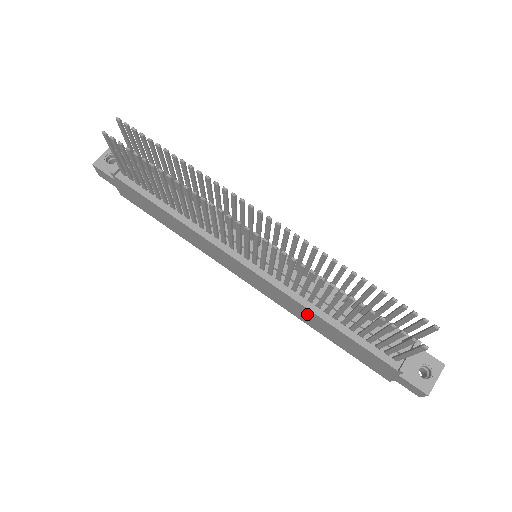
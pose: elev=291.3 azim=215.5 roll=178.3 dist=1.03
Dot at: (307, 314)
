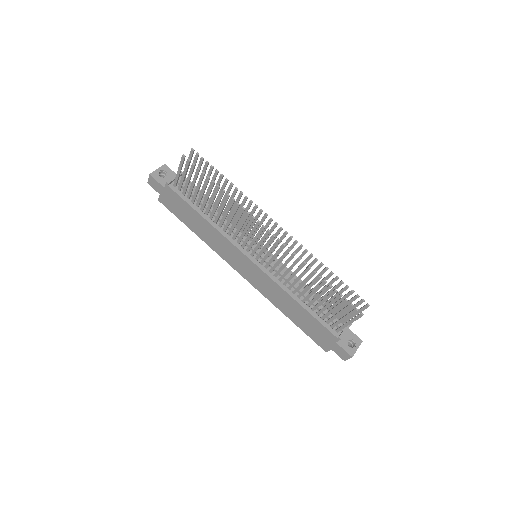
Dot at: (284, 298)
